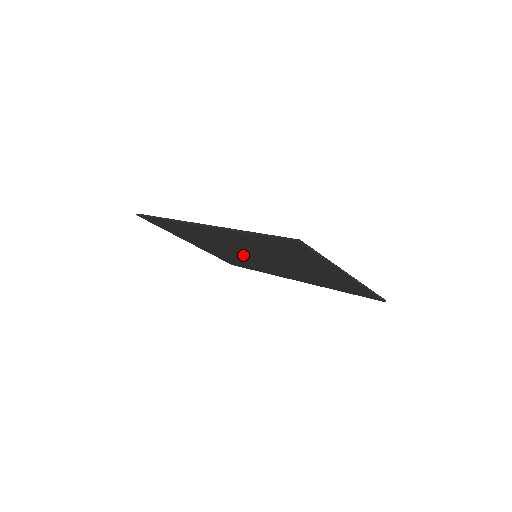
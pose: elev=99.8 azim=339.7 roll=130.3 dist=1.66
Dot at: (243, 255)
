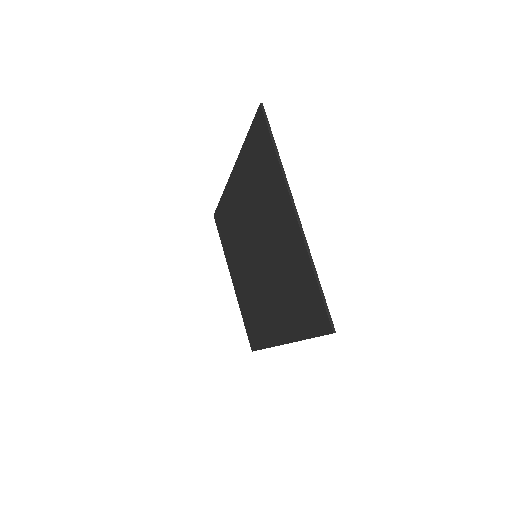
Dot at: (251, 268)
